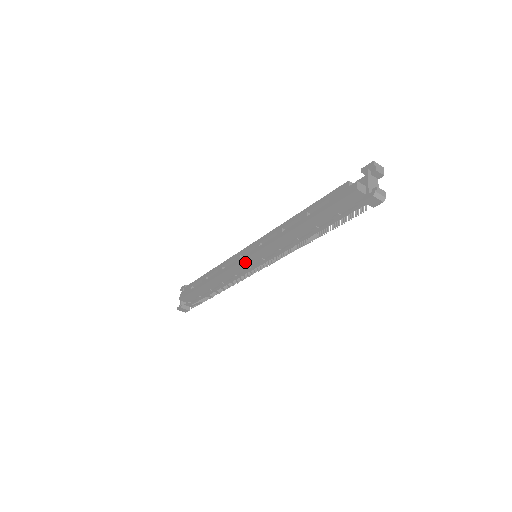
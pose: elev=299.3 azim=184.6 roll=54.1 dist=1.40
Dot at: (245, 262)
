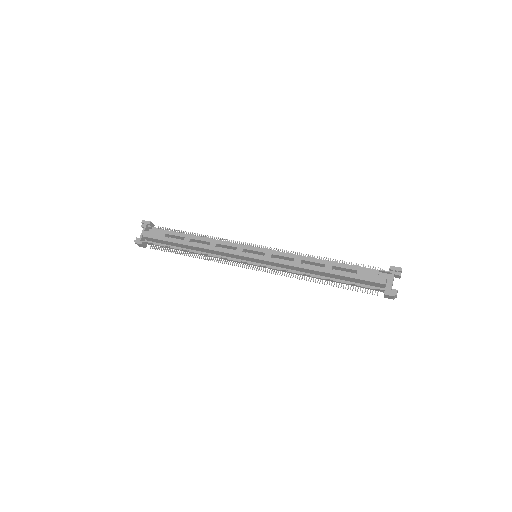
Dot at: (246, 258)
